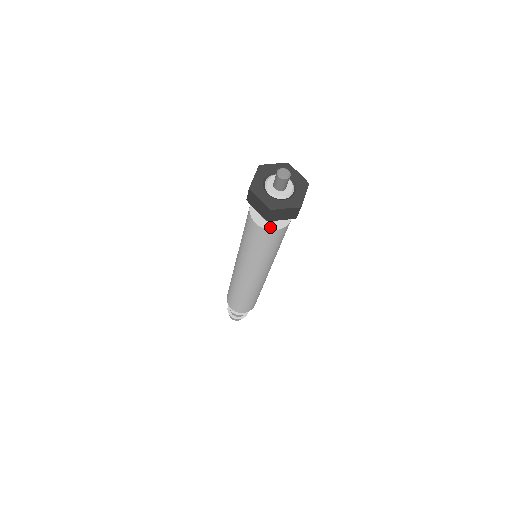
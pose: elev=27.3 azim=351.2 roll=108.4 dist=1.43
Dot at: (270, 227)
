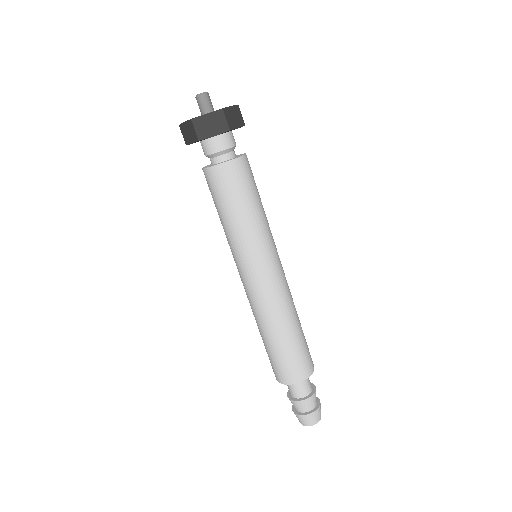
Dot at: (218, 164)
